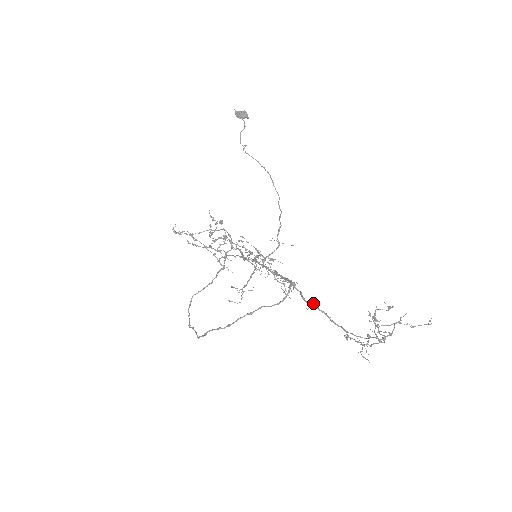
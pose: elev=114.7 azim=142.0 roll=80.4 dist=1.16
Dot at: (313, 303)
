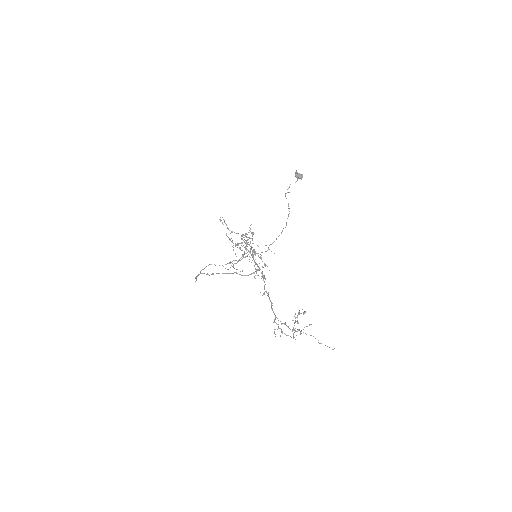
Dot at: (268, 293)
